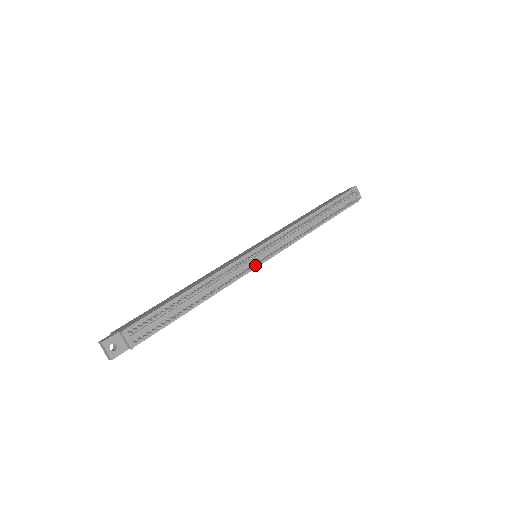
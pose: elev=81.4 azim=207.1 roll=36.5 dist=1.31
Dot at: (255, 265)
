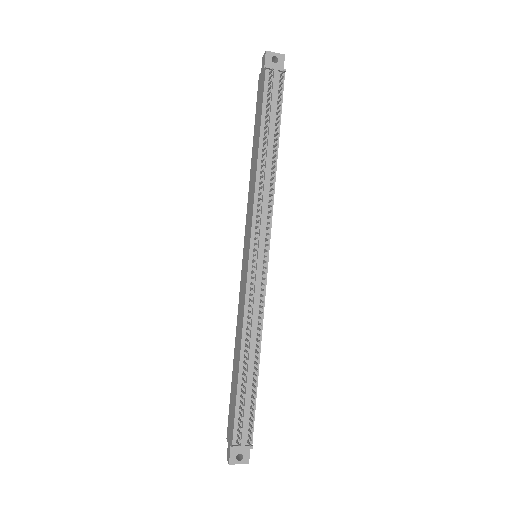
Dot at: occluded
